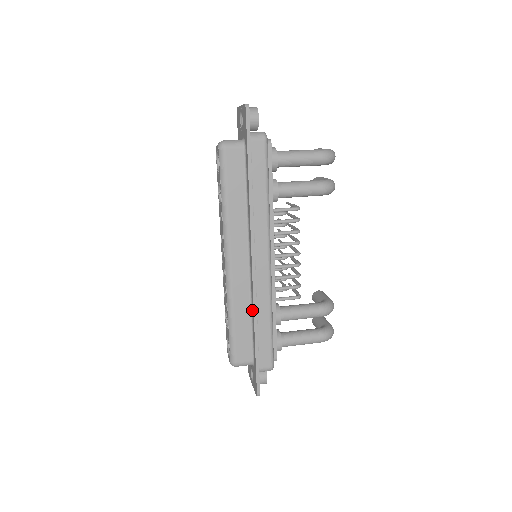
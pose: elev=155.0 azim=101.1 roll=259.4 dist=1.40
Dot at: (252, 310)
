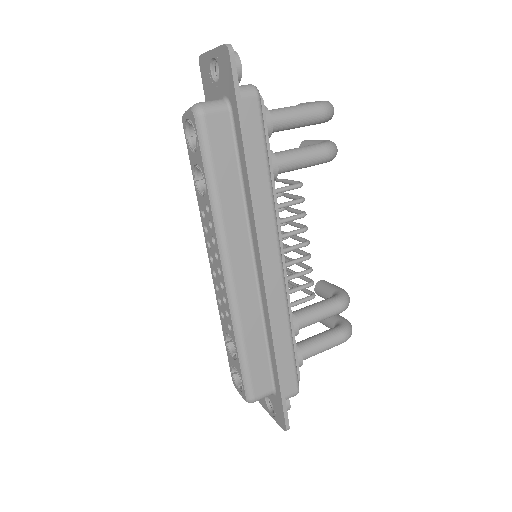
Dot at: (266, 328)
